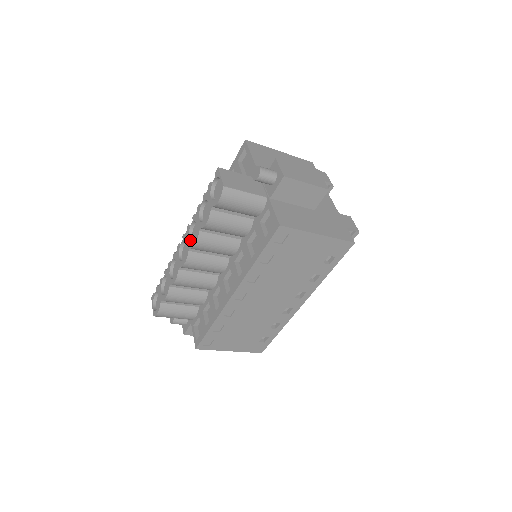
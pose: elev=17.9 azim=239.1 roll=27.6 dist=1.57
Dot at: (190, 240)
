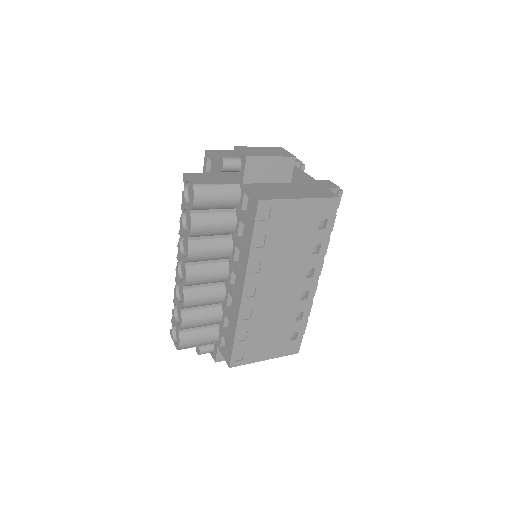
Dot at: (183, 255)
